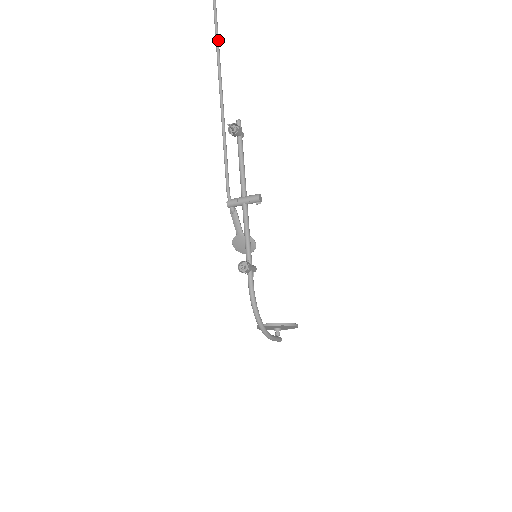
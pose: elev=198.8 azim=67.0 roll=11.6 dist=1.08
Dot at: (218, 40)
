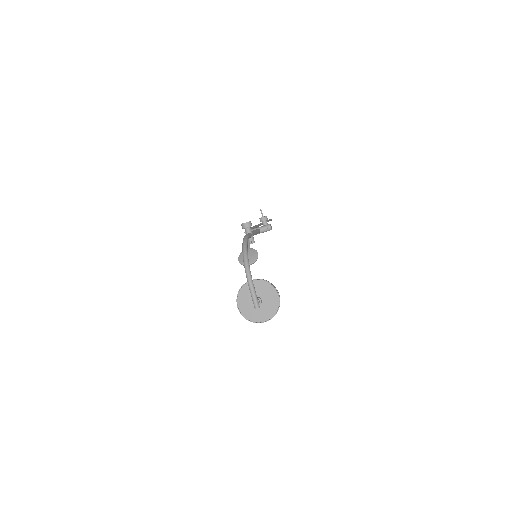
Dot at: occluded
